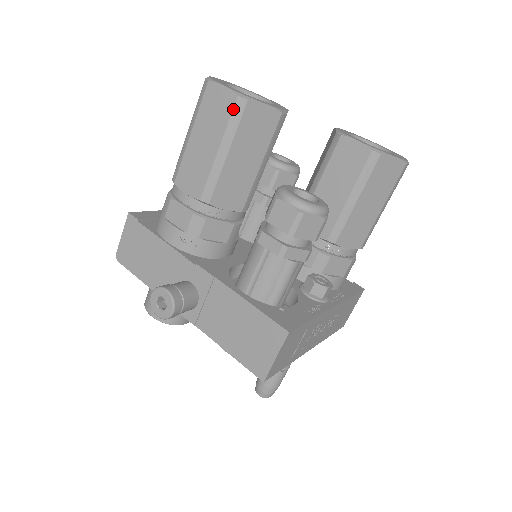
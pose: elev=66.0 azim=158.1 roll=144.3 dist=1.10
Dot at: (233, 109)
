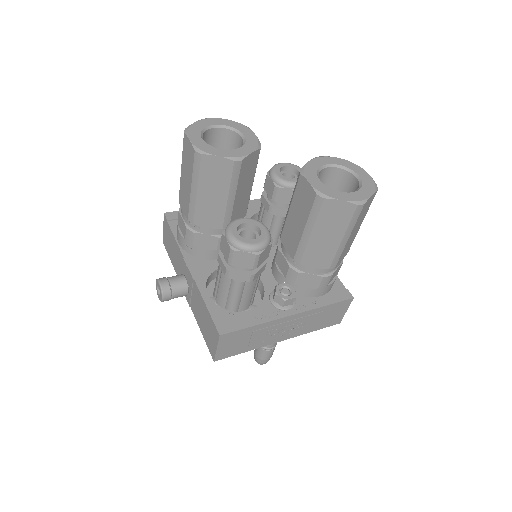
Dot at: (194, 160)
